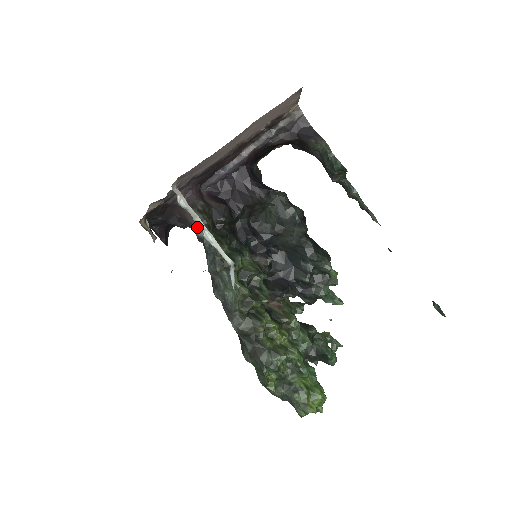
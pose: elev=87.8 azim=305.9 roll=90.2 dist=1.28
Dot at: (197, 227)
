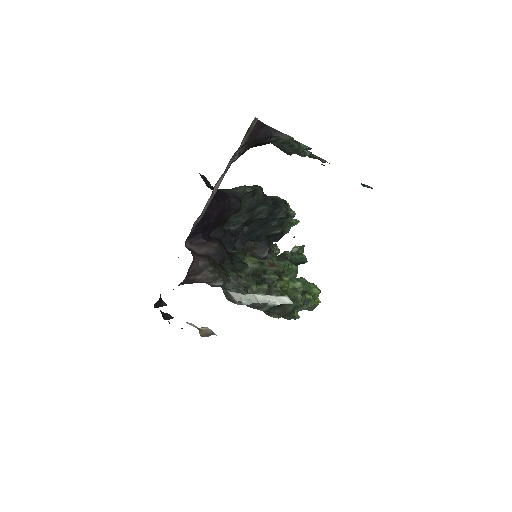
Dot at: (213, 282)
